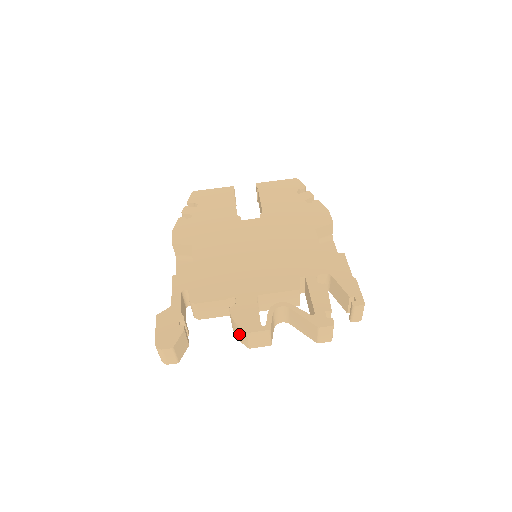
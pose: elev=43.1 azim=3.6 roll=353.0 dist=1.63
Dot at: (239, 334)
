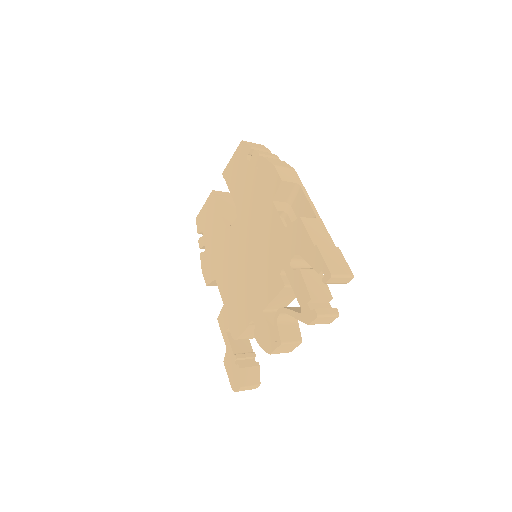
Dot at: occluded
